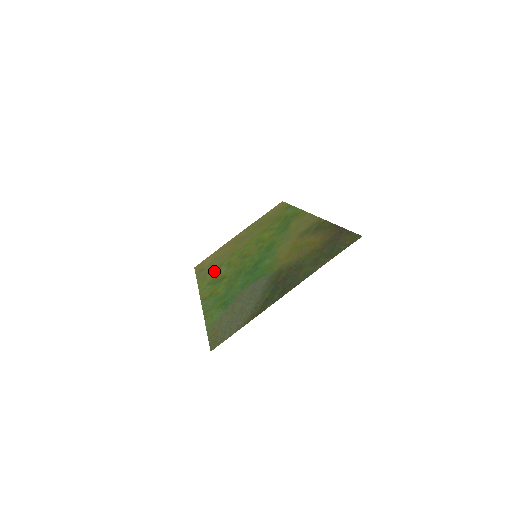
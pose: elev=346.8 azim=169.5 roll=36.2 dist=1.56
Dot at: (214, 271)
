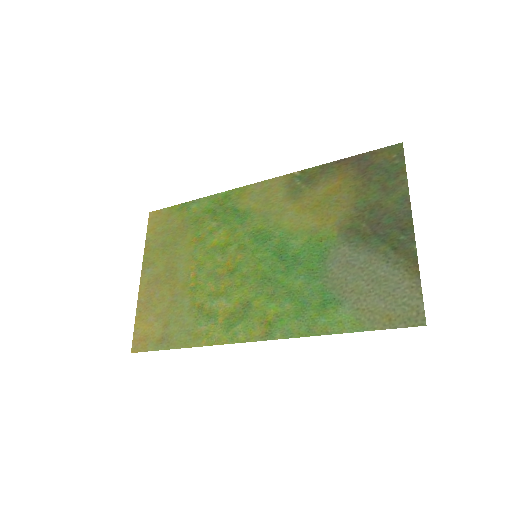
Dot at: (202, 318)
